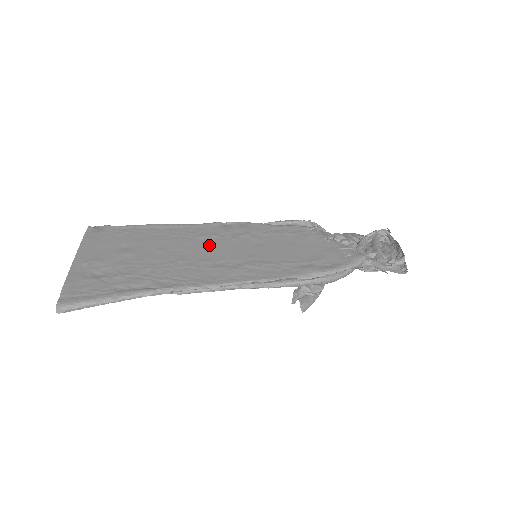
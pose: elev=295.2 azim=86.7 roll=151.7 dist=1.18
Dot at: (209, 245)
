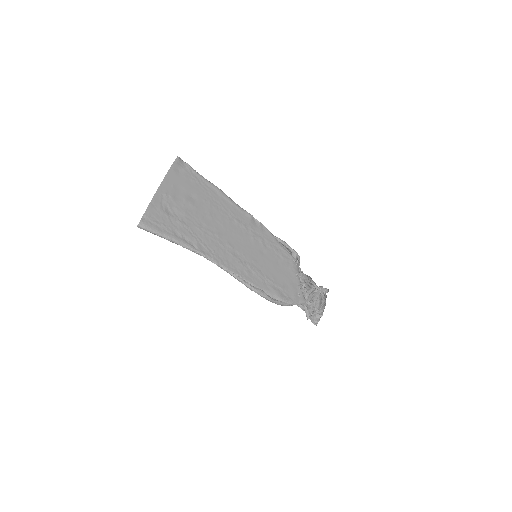
Dot at: (238, 233)
